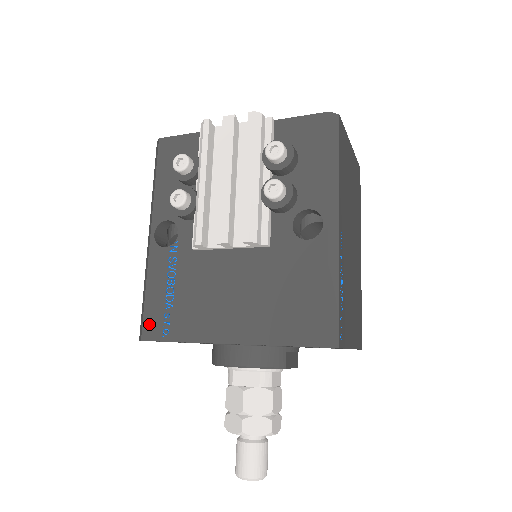
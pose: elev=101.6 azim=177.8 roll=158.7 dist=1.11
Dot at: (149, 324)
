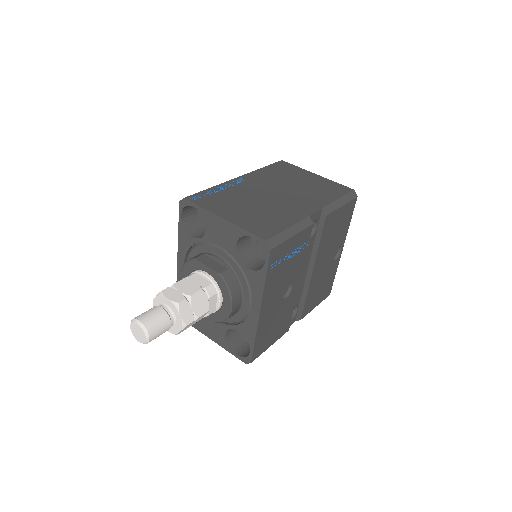
Dot at: occluded
